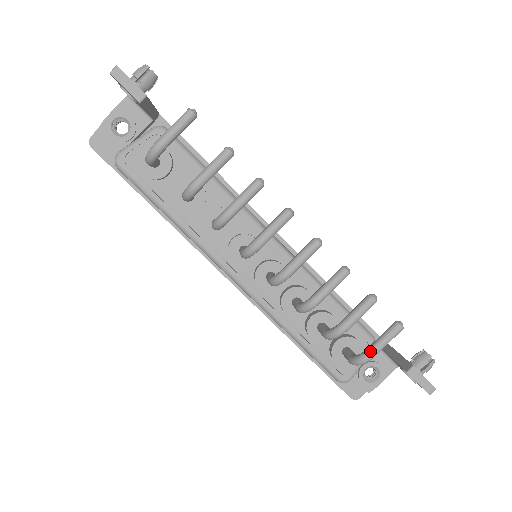
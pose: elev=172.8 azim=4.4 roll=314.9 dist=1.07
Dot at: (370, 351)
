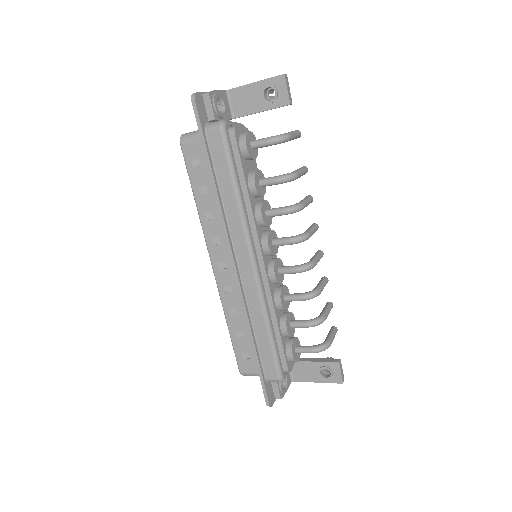
Dot at: (330, 340)
